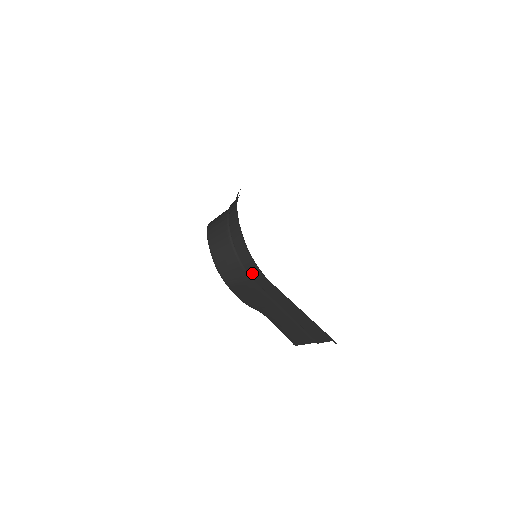
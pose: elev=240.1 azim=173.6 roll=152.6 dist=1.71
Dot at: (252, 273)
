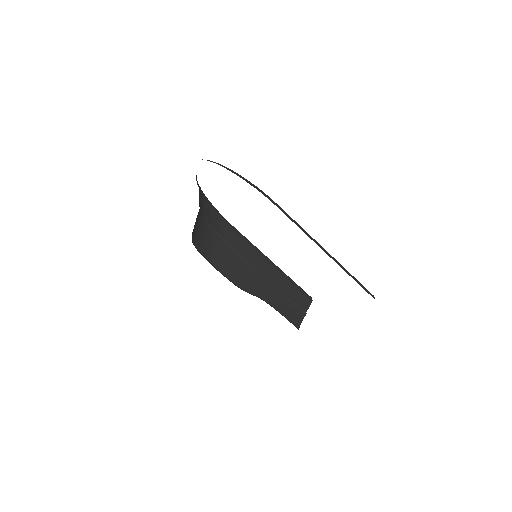
Dot at: (219, 228)
